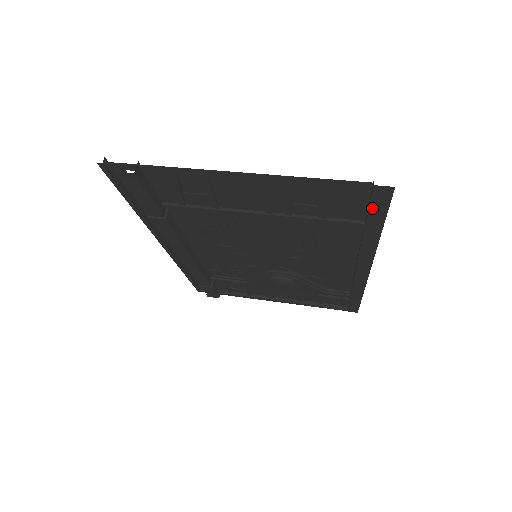
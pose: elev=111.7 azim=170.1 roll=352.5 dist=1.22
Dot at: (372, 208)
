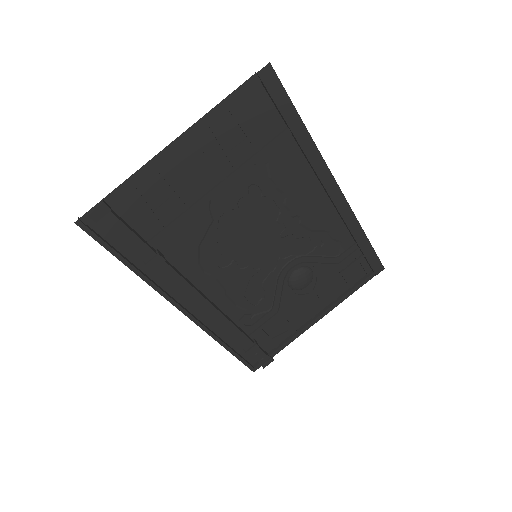
Dot at: (276, 101)
